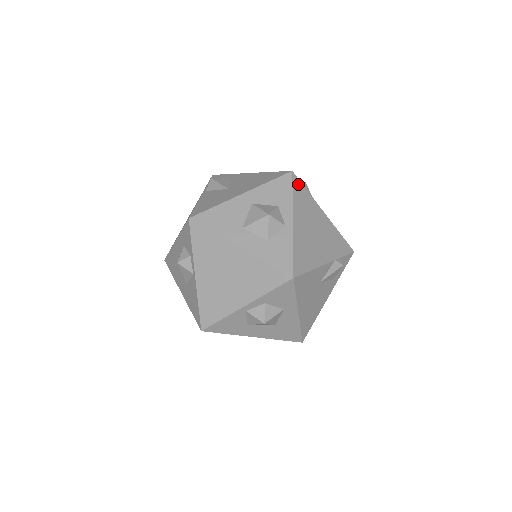
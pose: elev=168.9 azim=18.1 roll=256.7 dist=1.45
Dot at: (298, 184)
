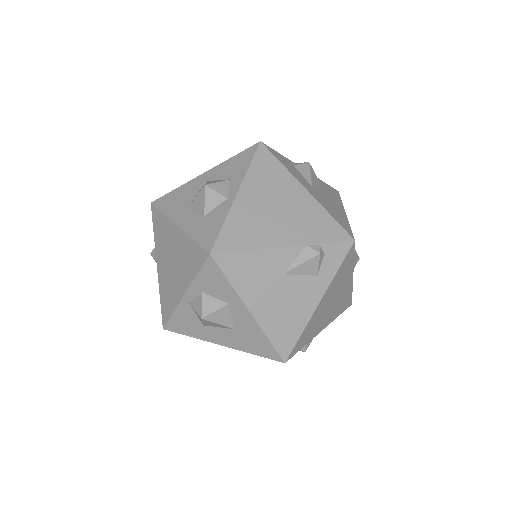
Dot at: (266, 155)
